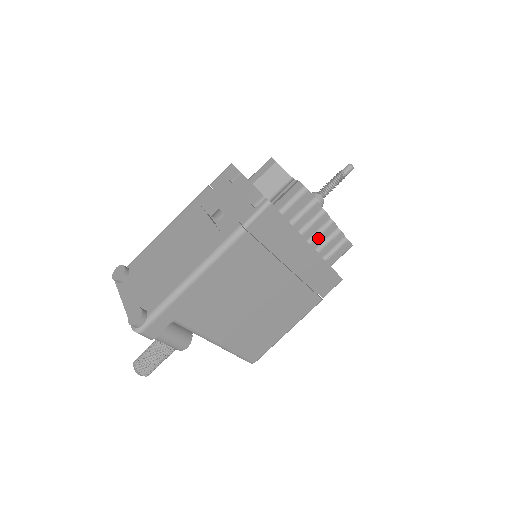
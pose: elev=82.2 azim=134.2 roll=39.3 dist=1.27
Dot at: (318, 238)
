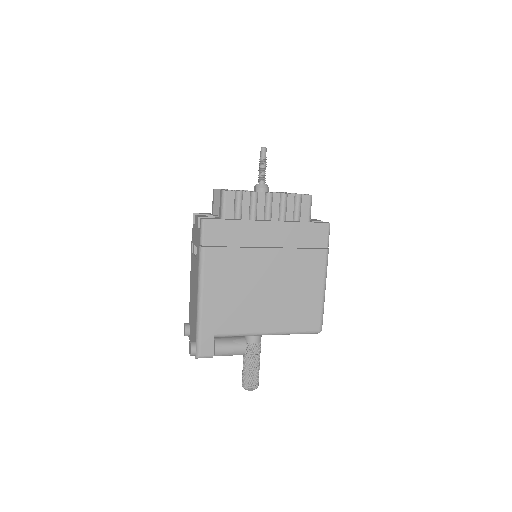
Dot at: (272, 212)
